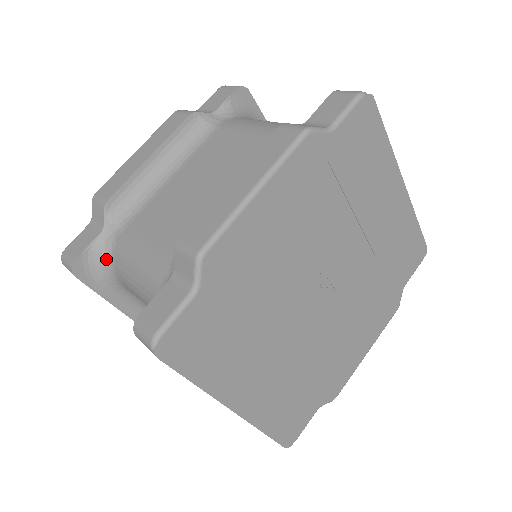
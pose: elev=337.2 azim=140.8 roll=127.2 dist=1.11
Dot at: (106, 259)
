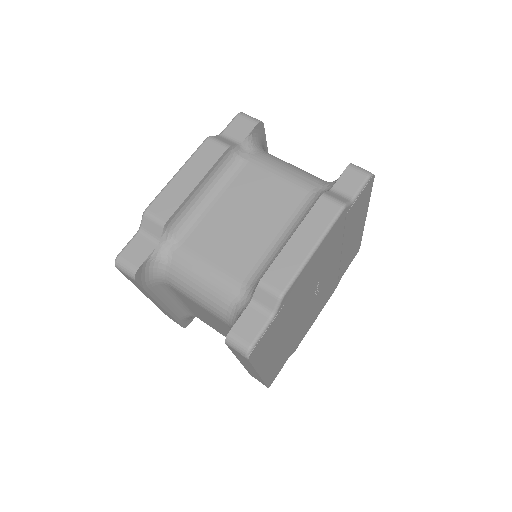
Dot at: (160, 267)
